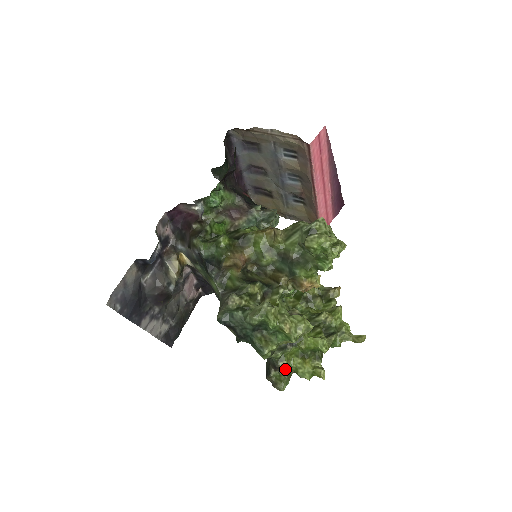
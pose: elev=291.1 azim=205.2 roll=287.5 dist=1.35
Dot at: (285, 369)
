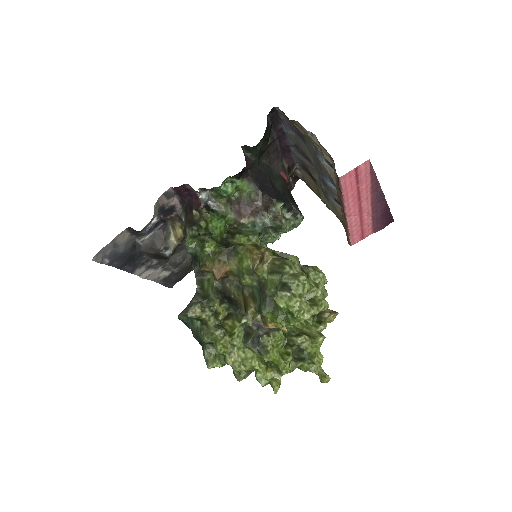
Dot at: occluded
